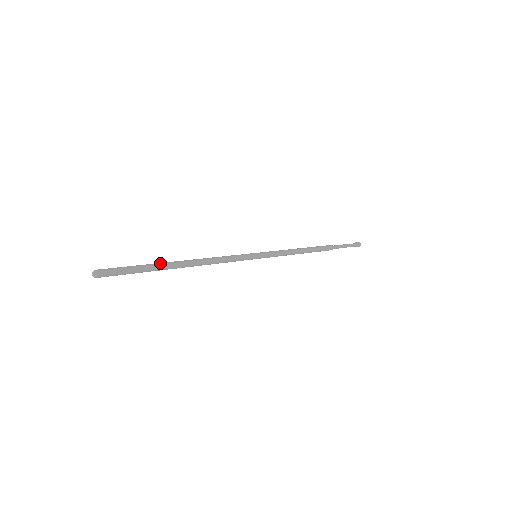
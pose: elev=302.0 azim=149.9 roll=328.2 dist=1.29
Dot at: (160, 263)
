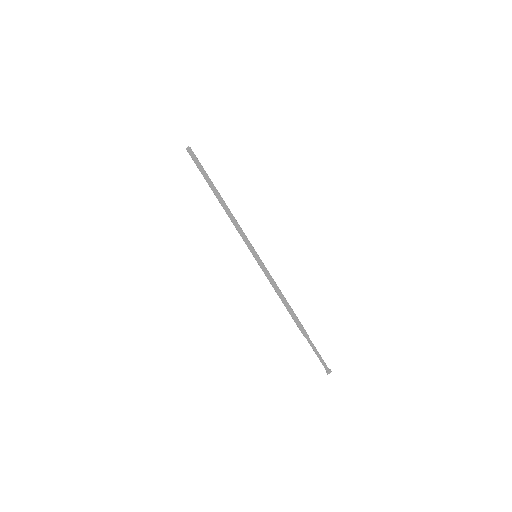
Dot at: occluded
